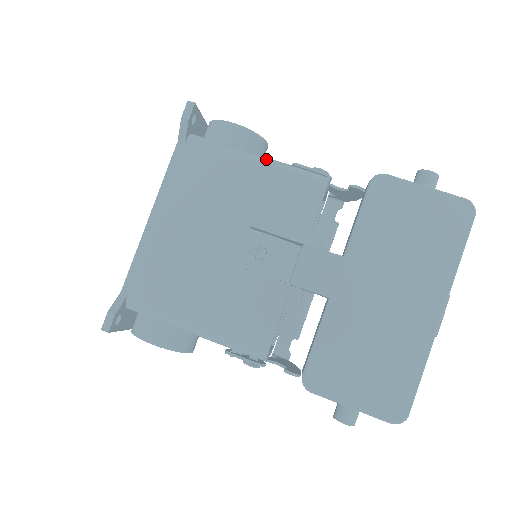
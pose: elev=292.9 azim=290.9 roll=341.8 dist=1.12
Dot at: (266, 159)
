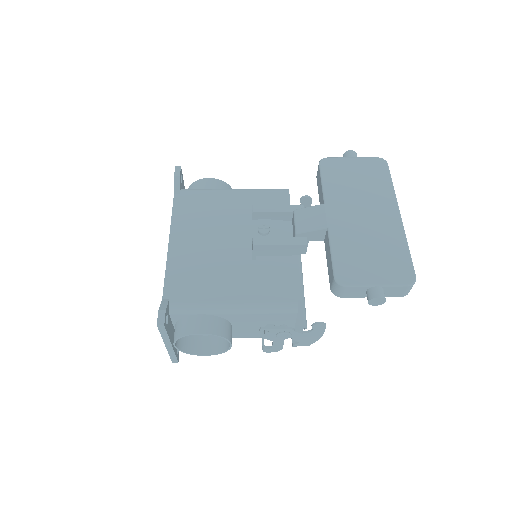
Dot at: (241, 189)
